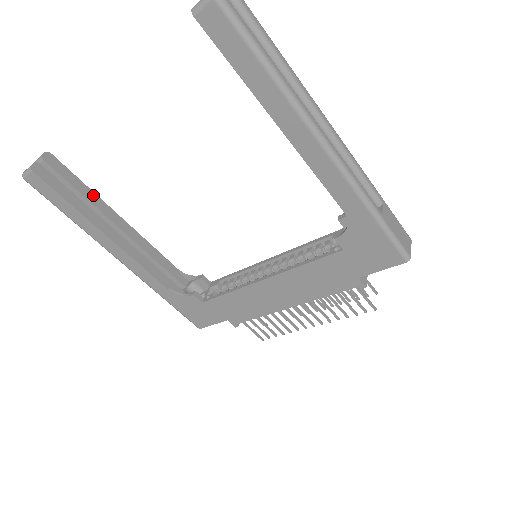
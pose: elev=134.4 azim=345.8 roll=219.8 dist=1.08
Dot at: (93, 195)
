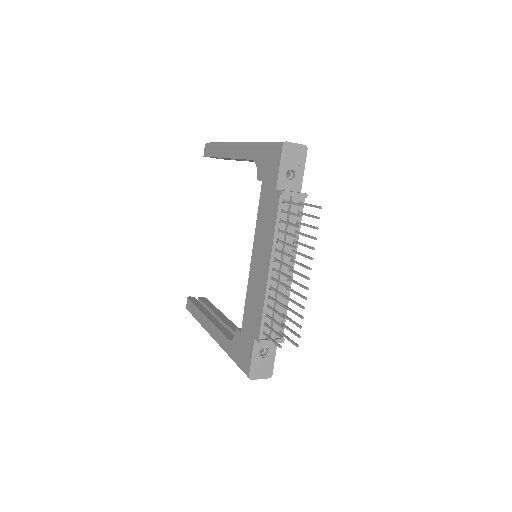
Dot at: (215, 308)
